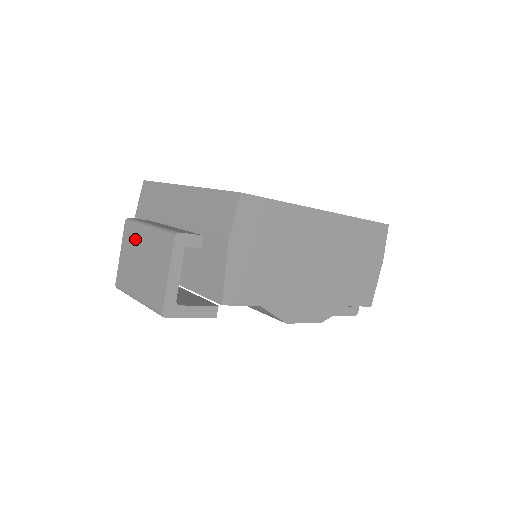
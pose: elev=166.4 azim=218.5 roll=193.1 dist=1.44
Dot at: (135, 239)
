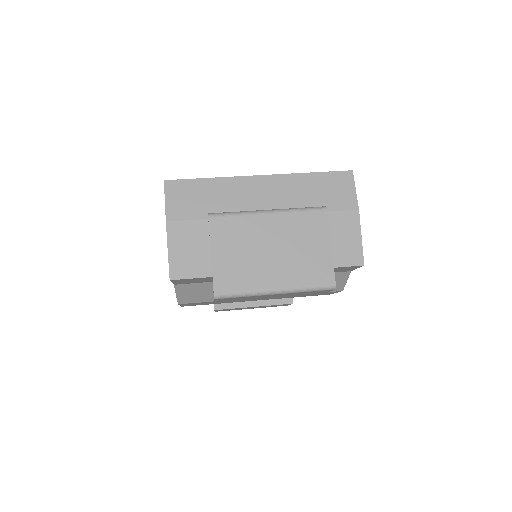
Dot at: (245, 230)
